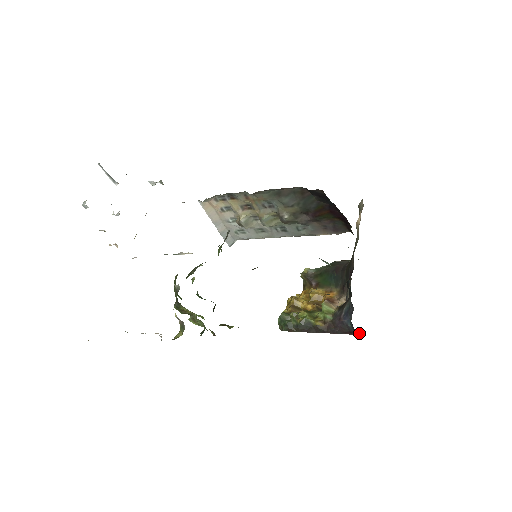
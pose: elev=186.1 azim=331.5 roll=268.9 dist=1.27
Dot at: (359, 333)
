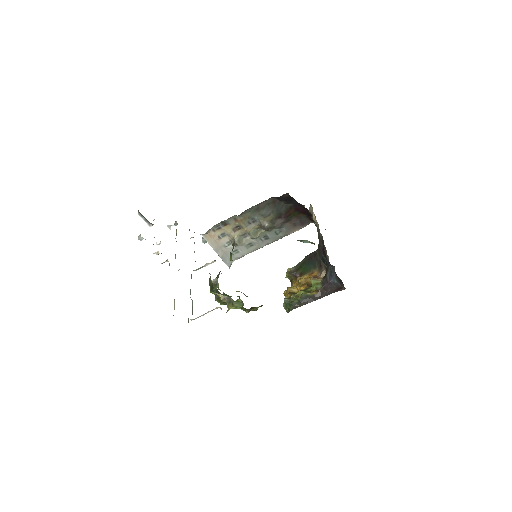
Dot at: (344, 289)
